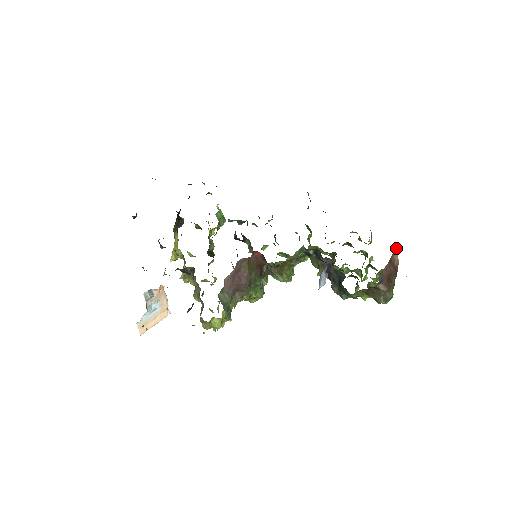
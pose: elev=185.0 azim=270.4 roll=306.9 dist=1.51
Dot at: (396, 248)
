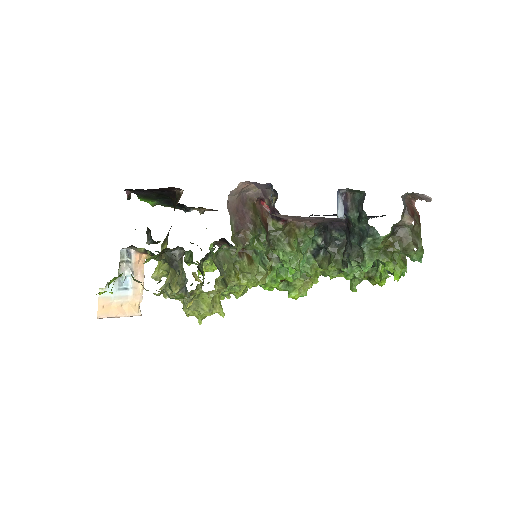
Dot at: (412, 202)
